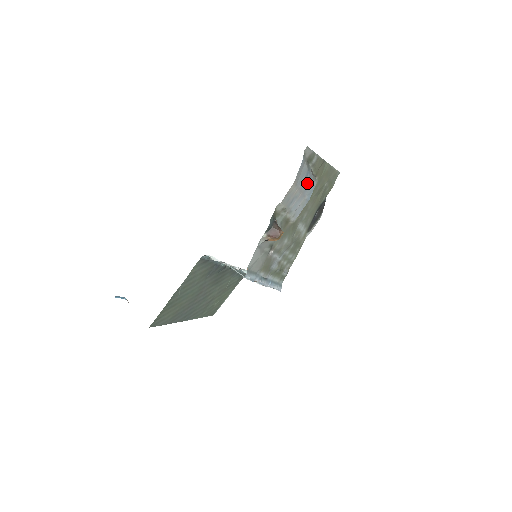
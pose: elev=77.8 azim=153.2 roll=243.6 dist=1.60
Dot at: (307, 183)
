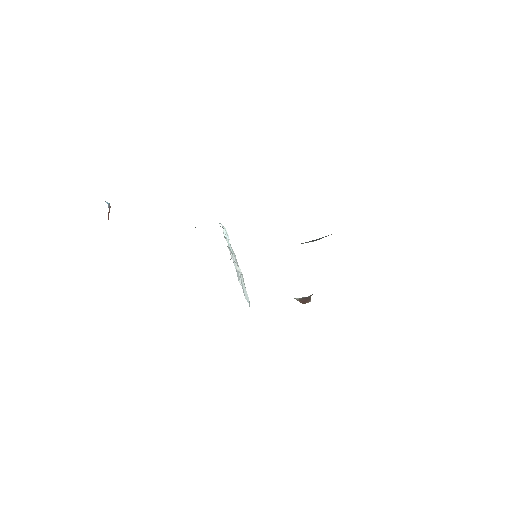
Dot at: occluded
